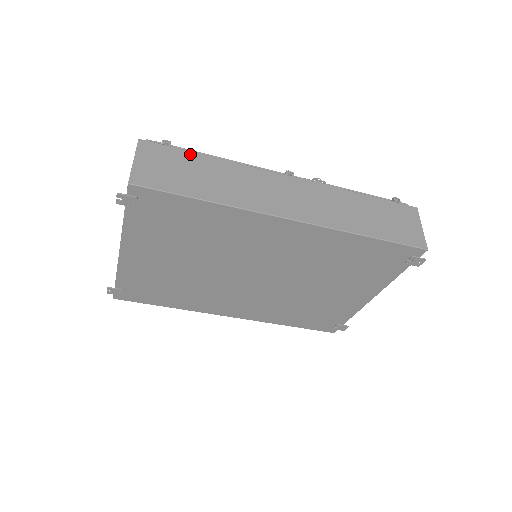
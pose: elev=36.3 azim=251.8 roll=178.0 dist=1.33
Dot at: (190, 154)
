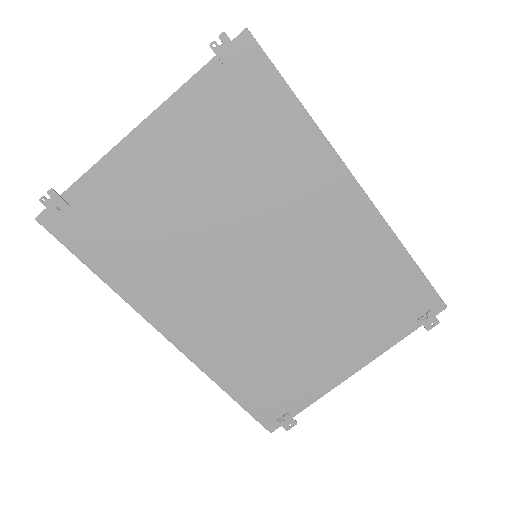
Dot at: occluded
